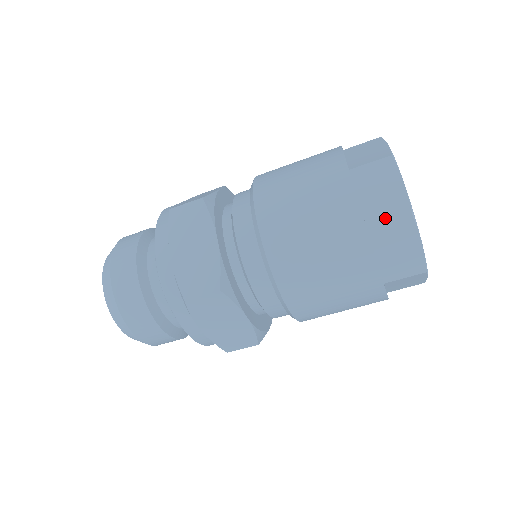
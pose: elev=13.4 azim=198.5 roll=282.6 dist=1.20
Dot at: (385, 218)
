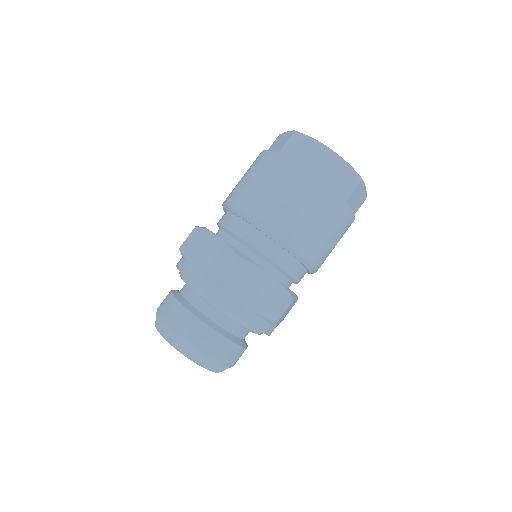
Dot at: (350, 190)
